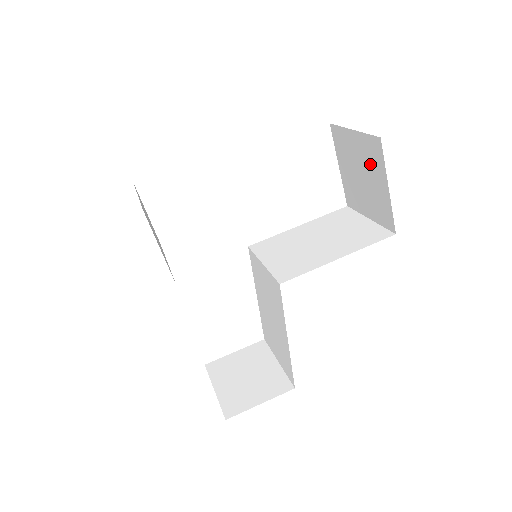
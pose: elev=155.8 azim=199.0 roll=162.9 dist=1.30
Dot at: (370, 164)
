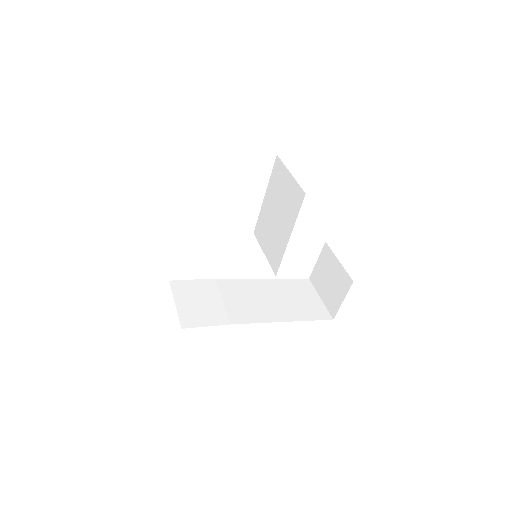
Dot at: occluded
